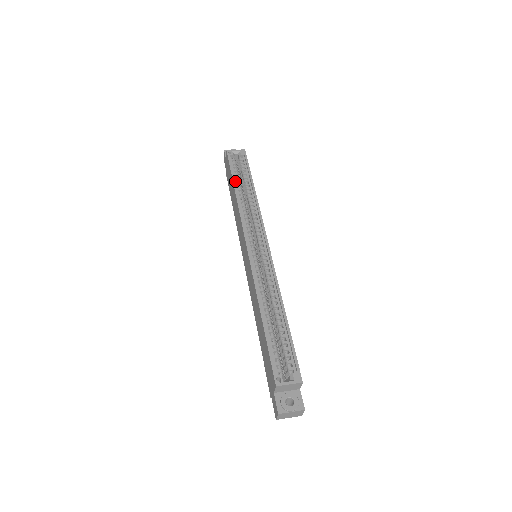
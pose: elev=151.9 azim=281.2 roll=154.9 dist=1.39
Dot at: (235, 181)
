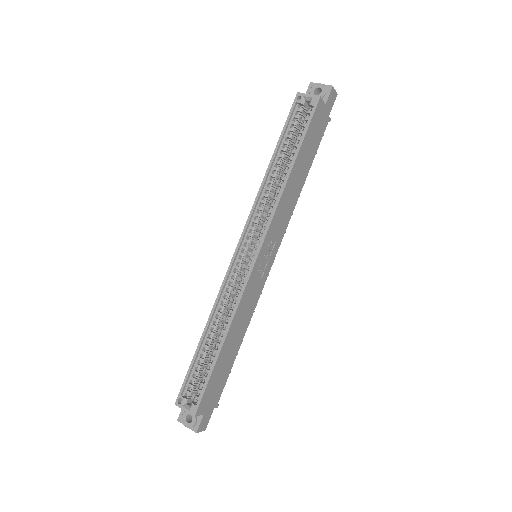
Dot at: (280, 148)
